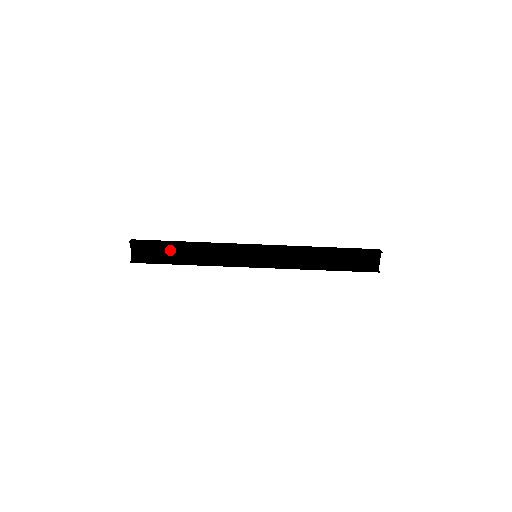
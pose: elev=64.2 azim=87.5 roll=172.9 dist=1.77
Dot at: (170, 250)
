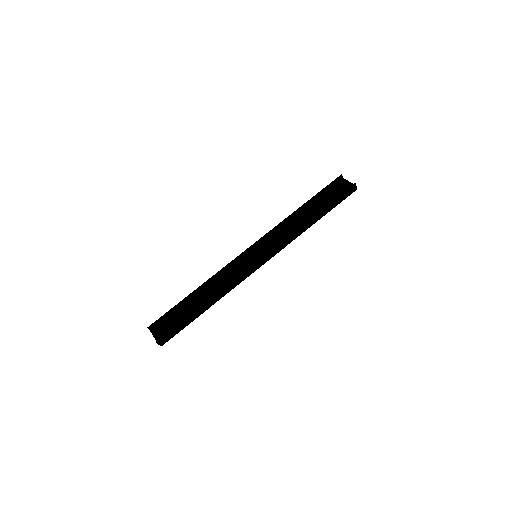
Dot at: (186, 309)
